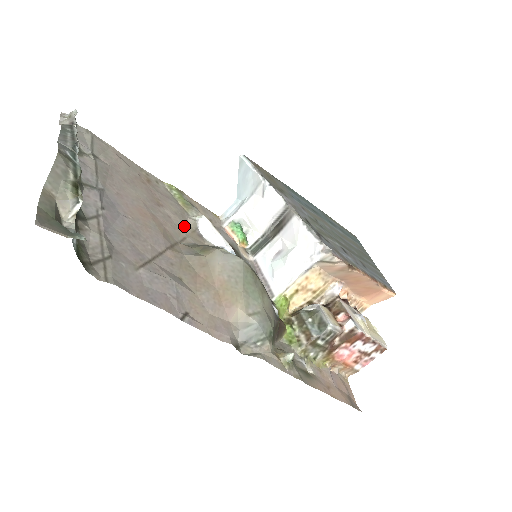
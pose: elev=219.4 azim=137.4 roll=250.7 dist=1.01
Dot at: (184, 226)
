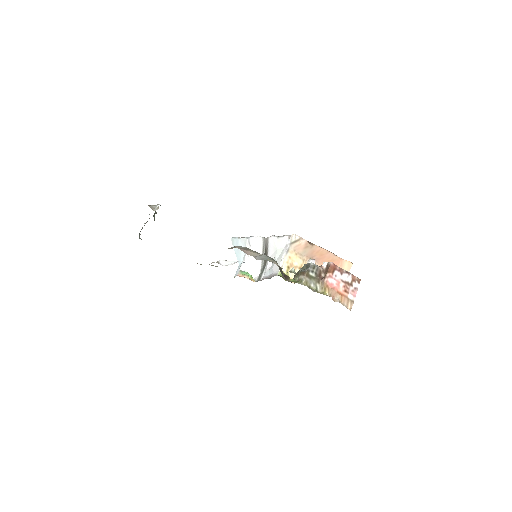
Dot at: occluded
